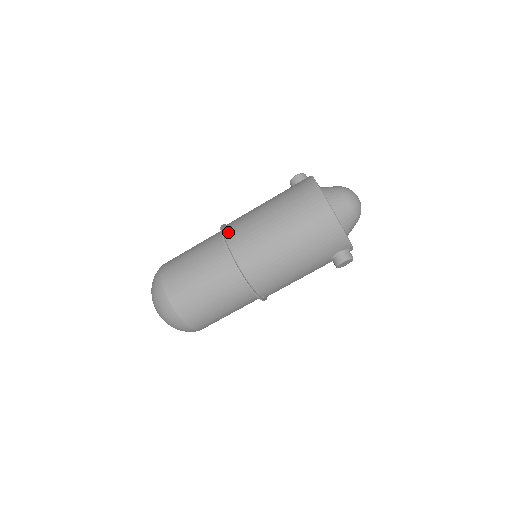
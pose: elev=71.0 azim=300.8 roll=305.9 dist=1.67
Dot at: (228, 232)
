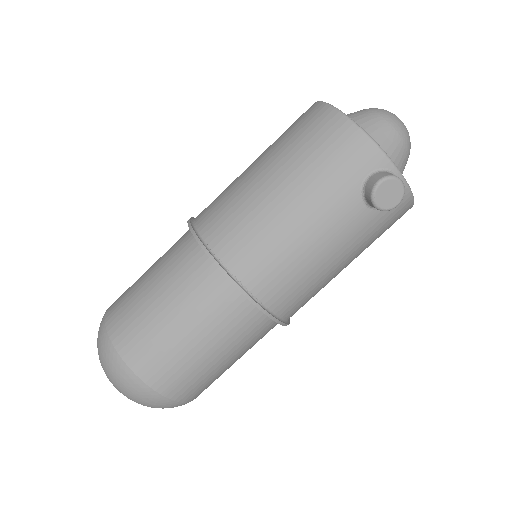
Dot at: occluded
